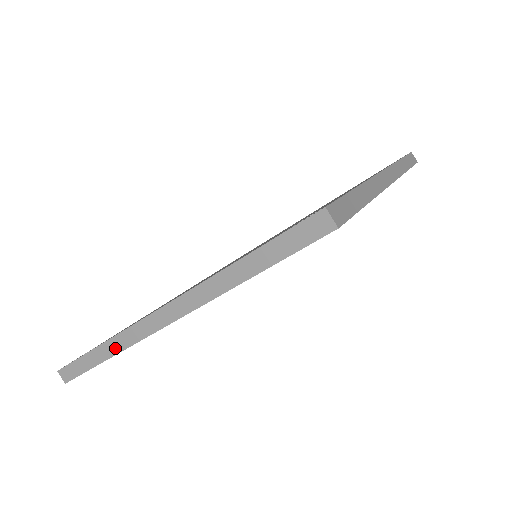
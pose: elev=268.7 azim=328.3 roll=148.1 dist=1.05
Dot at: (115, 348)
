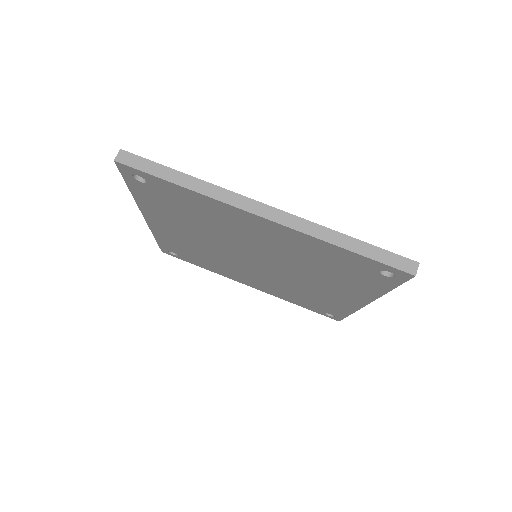
Dot at: (201, 188)
